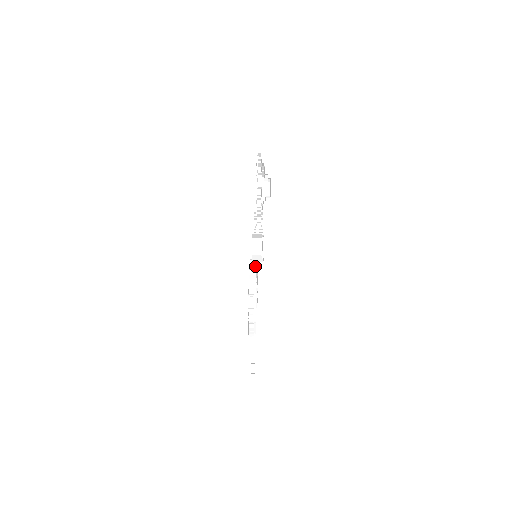
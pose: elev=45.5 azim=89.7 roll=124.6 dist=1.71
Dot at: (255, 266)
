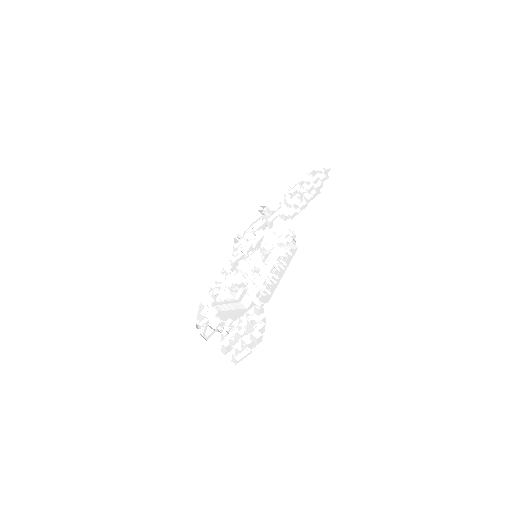
Dot at: occluded
